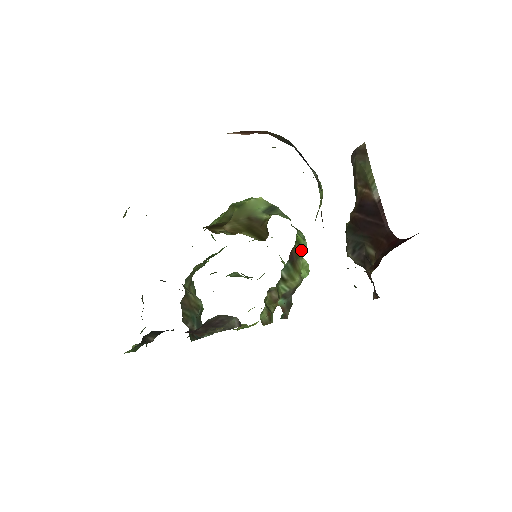
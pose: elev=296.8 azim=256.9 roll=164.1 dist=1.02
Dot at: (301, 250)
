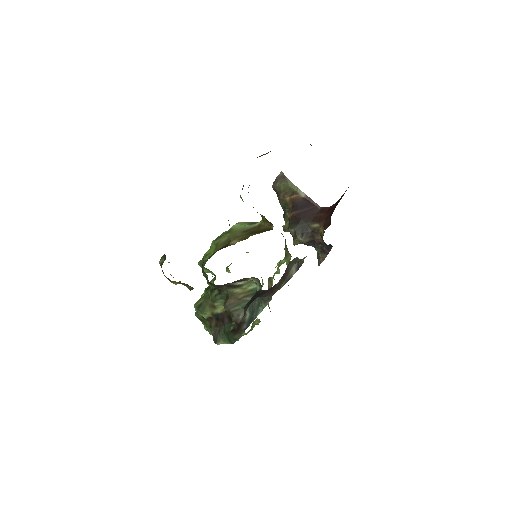
Dot at: occluded
